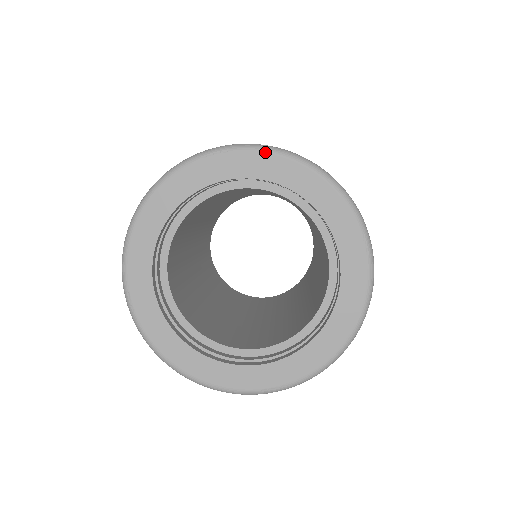
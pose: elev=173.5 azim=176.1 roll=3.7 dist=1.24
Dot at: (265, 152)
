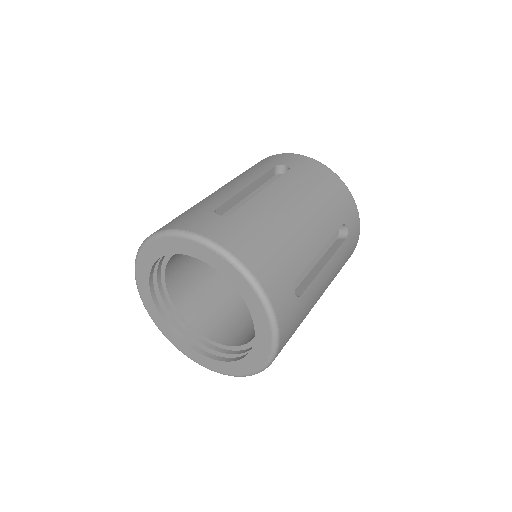
Dot at: (245, 278)
